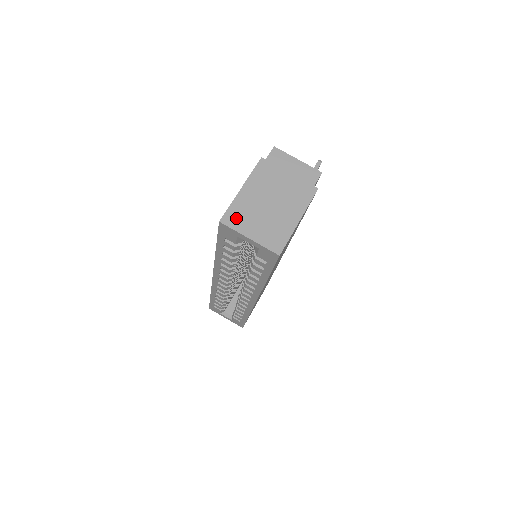
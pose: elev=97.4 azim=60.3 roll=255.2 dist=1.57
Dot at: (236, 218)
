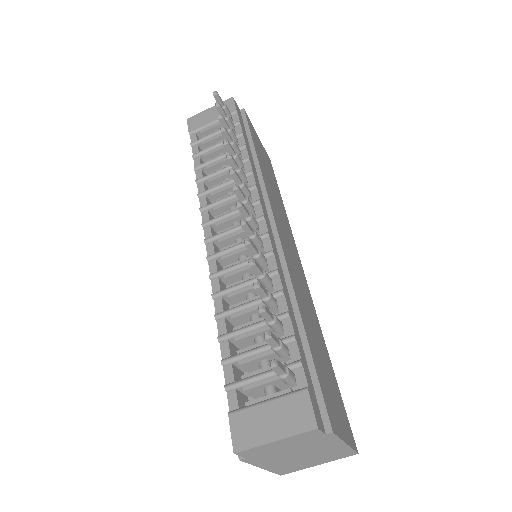
Dot at: (290, 470)
